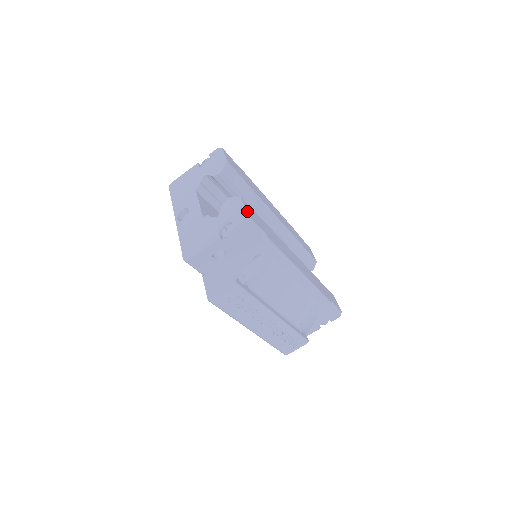
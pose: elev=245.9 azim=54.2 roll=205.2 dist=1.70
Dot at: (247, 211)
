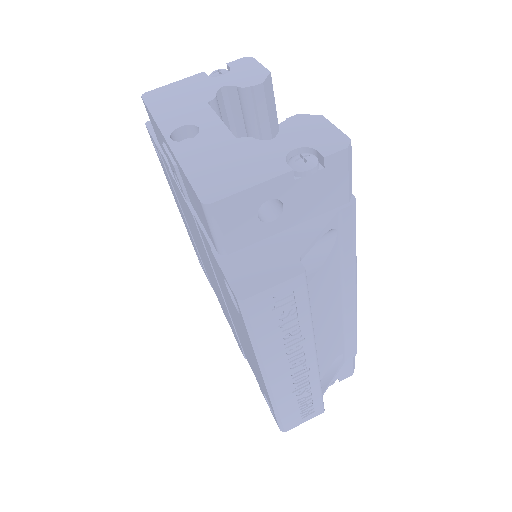
Dot at: (342, 137)
